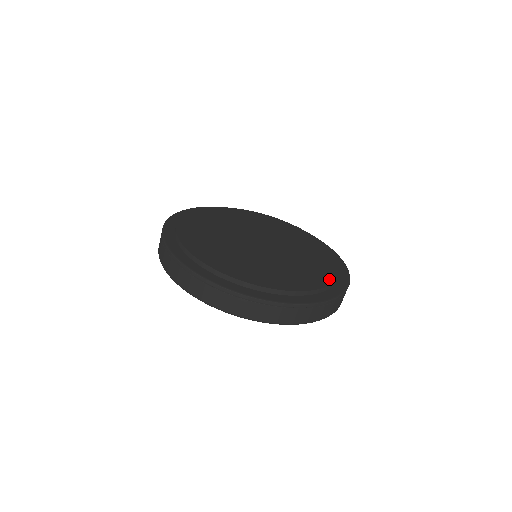
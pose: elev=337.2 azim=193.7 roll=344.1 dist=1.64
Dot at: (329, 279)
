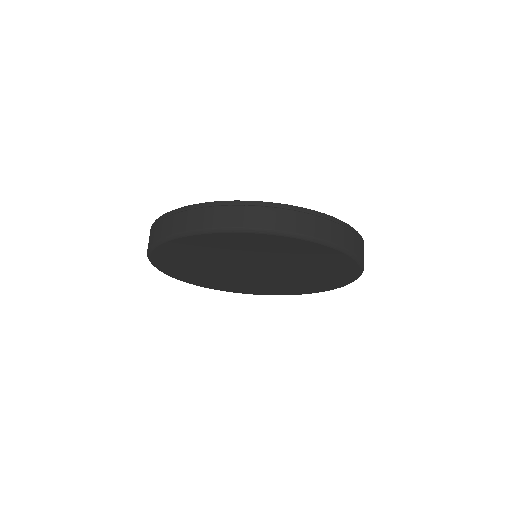
Dot at: occluded
